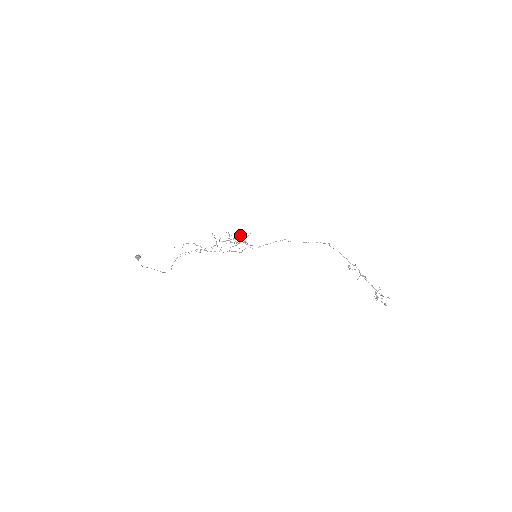
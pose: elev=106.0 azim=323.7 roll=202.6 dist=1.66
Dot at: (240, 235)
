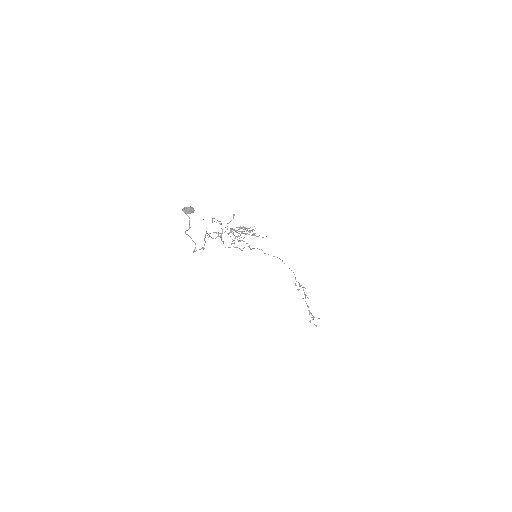
Dot at: (239, 231)
